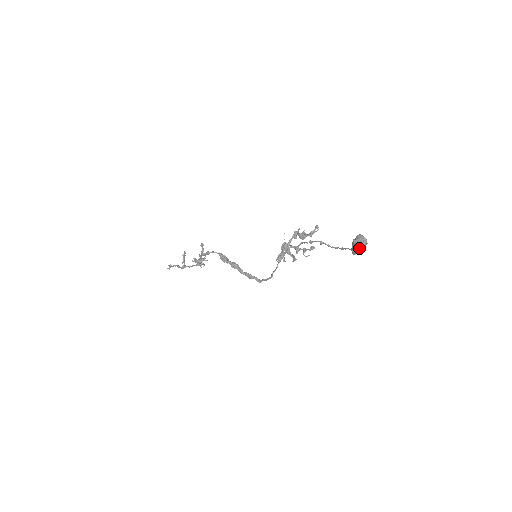
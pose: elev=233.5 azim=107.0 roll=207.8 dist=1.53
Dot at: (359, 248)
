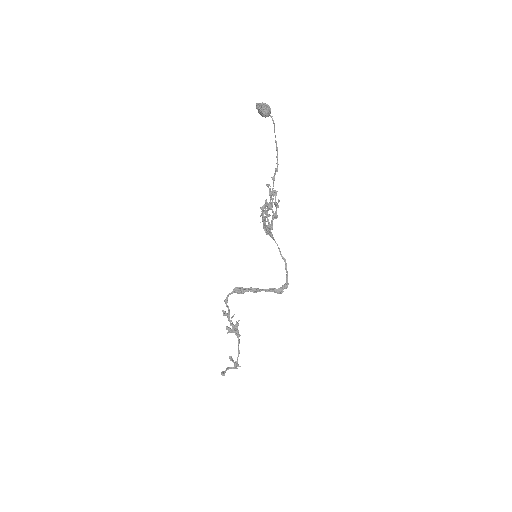
Dot at: (263, 107)
